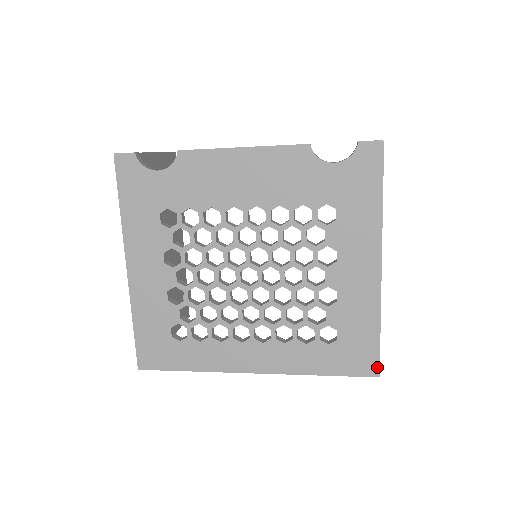
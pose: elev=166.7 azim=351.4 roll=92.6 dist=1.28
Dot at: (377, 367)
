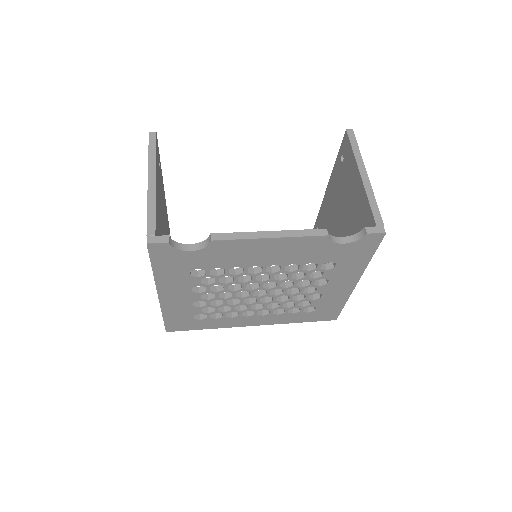
Dot at: (336, 317)
